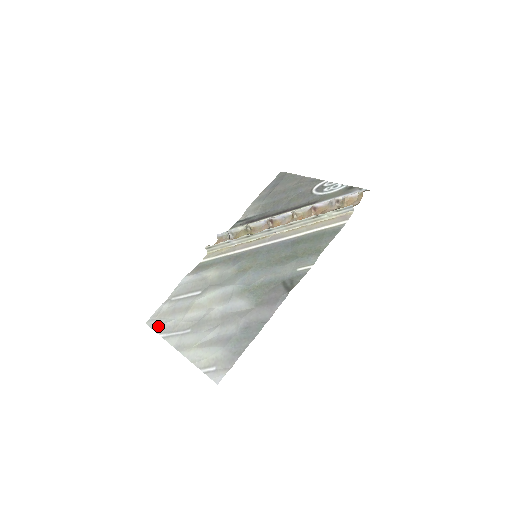
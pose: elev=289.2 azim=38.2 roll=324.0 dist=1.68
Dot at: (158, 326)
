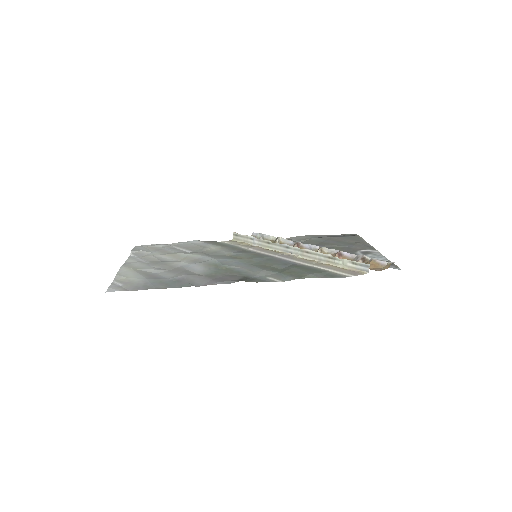
Dot at: (138, 249)
